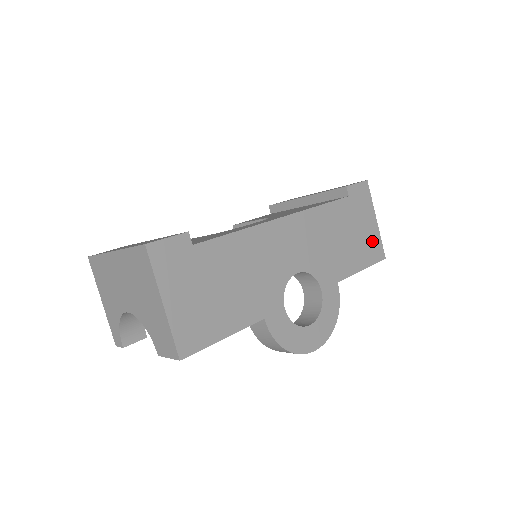
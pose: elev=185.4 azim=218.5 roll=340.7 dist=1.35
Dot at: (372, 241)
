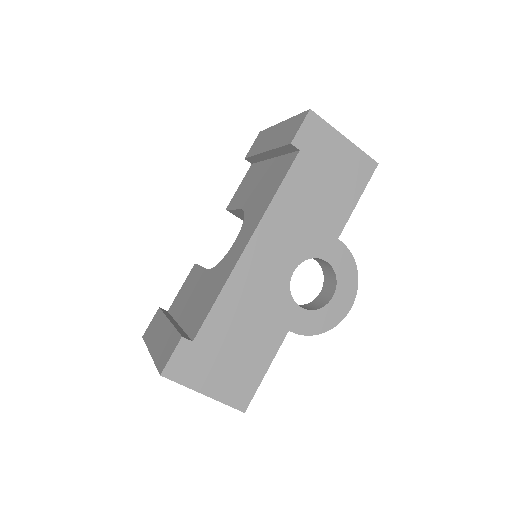
Dot at: (353, 164)
